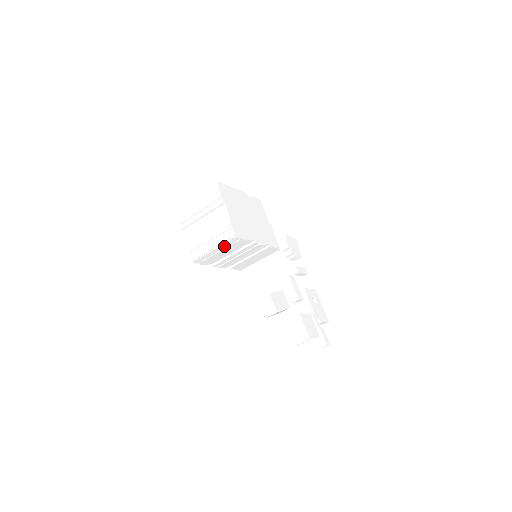
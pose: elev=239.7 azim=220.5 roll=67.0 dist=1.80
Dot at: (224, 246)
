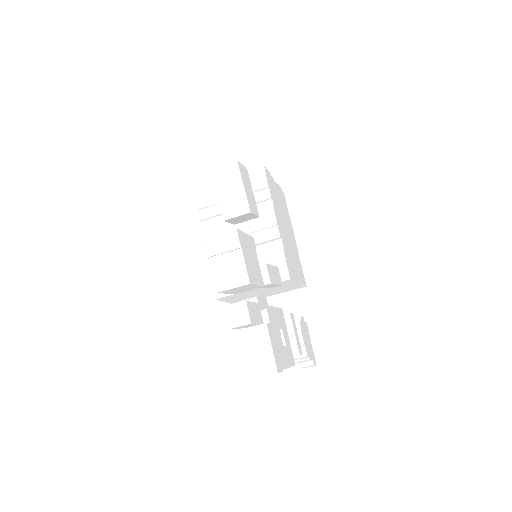
Dot at: occluded
